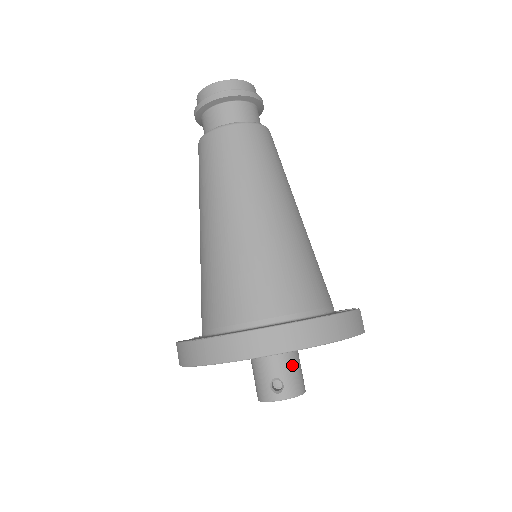
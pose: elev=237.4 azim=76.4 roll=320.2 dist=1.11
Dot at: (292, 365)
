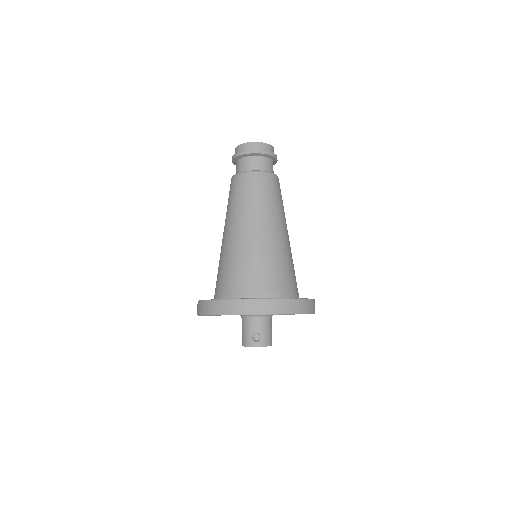
Dot at: (268, 327)
